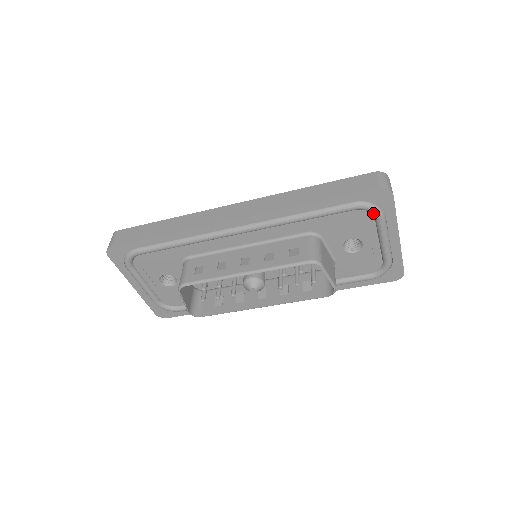
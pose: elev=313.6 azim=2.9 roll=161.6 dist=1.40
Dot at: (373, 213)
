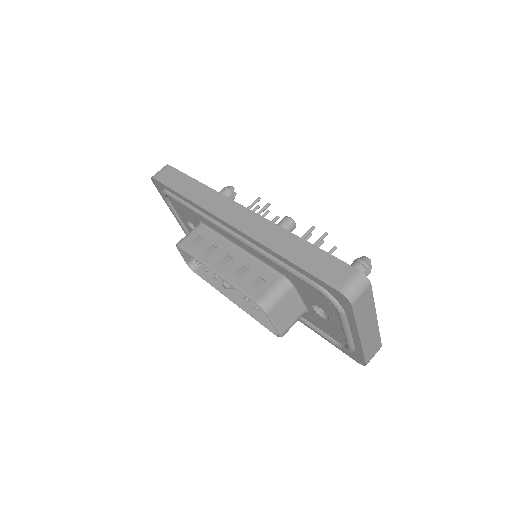
Dot at: (333, 305)
